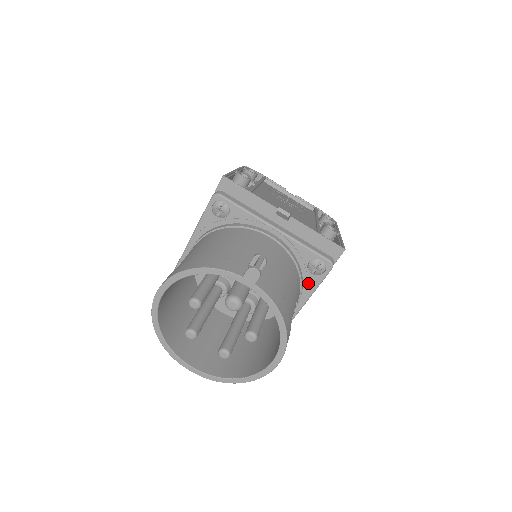
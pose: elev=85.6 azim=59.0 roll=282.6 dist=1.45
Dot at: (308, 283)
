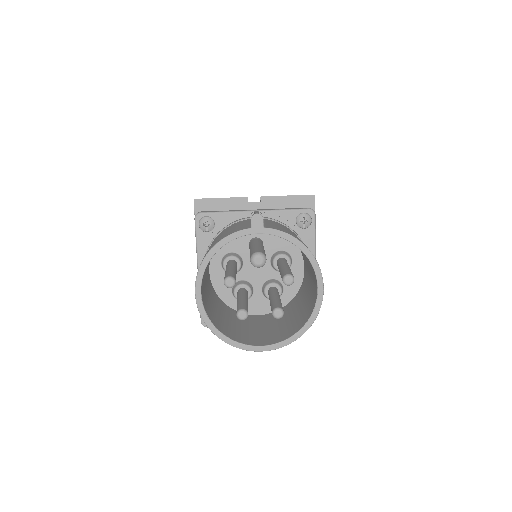
Dot at: (306, 239)
